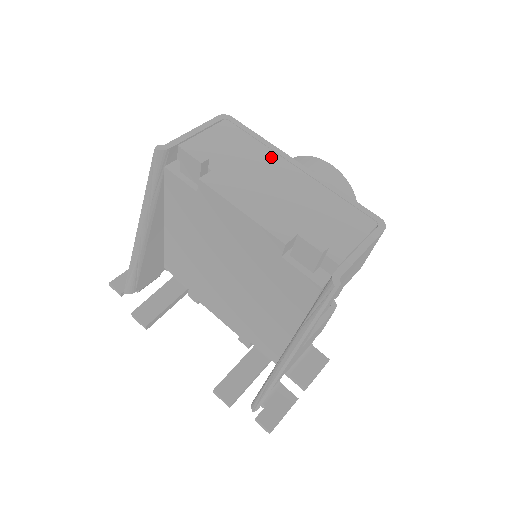
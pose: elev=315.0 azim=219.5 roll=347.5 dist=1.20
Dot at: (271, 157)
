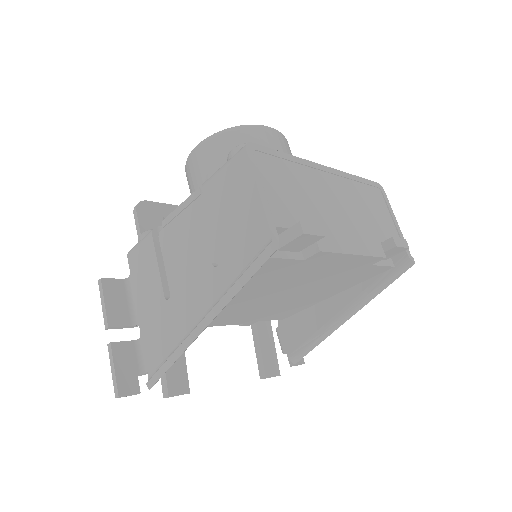
Dot at: (311, 175)
